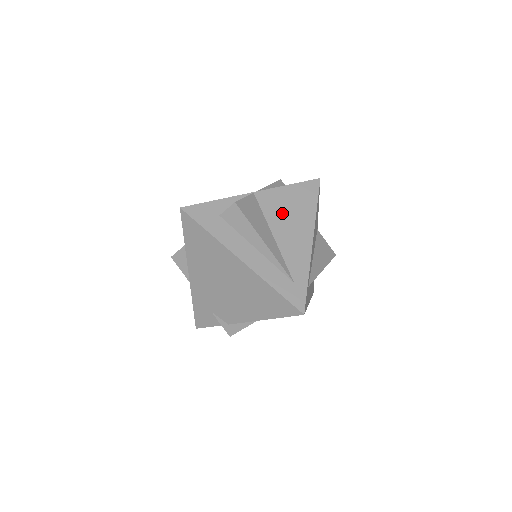
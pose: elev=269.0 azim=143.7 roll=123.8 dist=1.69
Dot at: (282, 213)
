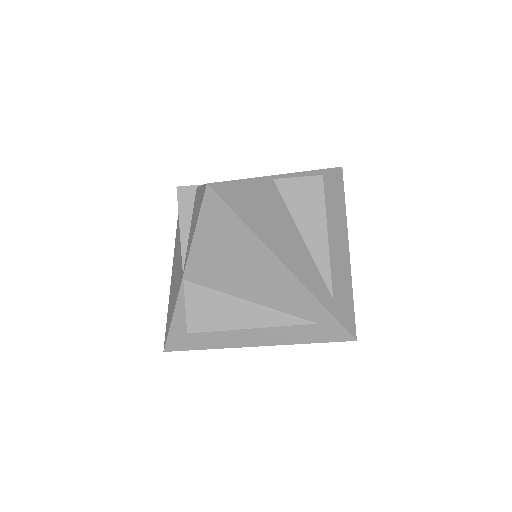
Dot at: (228, 271)
